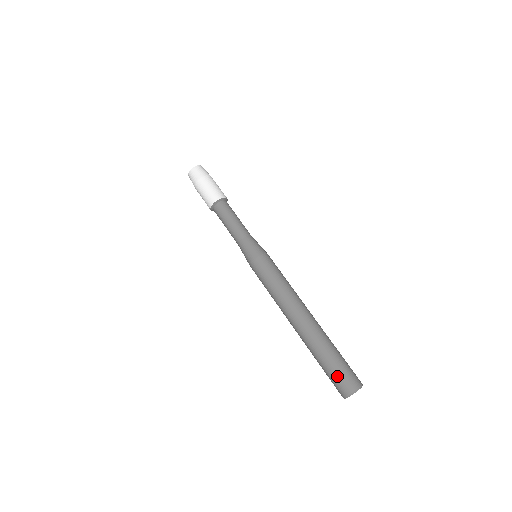
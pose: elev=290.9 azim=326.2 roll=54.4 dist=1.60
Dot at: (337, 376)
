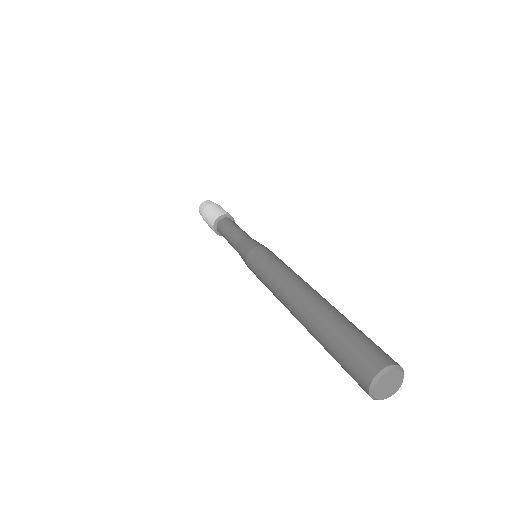
Dot at: (351, 355)
